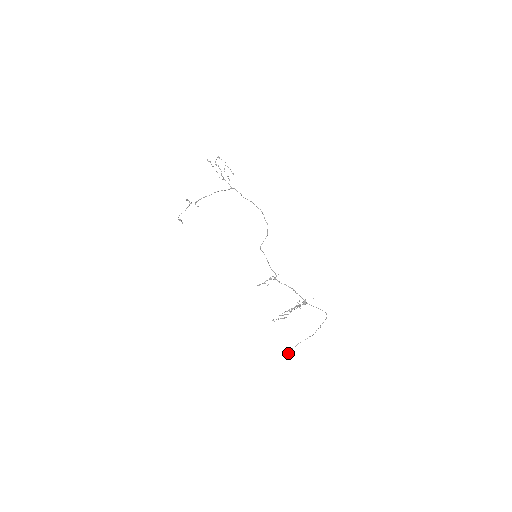
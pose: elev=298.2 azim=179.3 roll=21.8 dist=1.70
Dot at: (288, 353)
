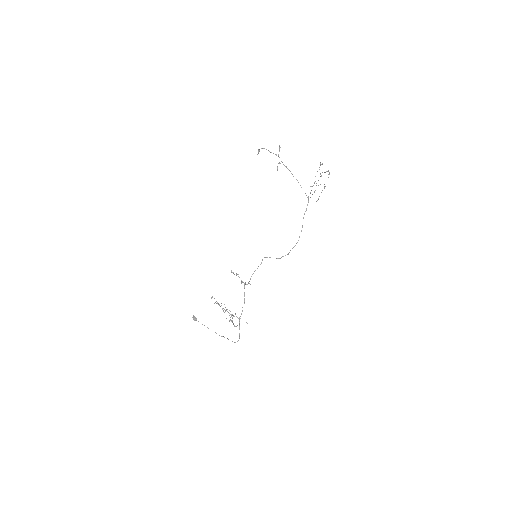
Dot at: (195, 320)
